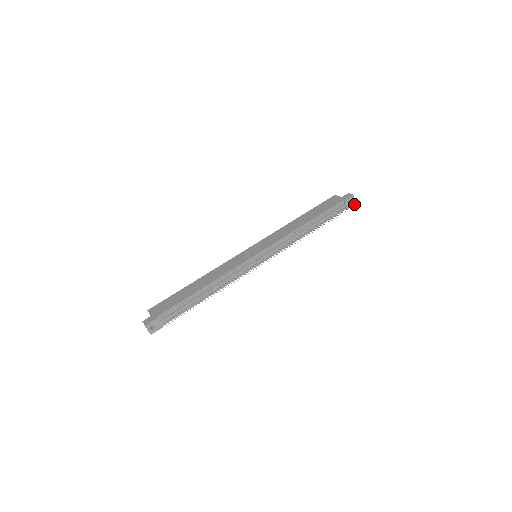
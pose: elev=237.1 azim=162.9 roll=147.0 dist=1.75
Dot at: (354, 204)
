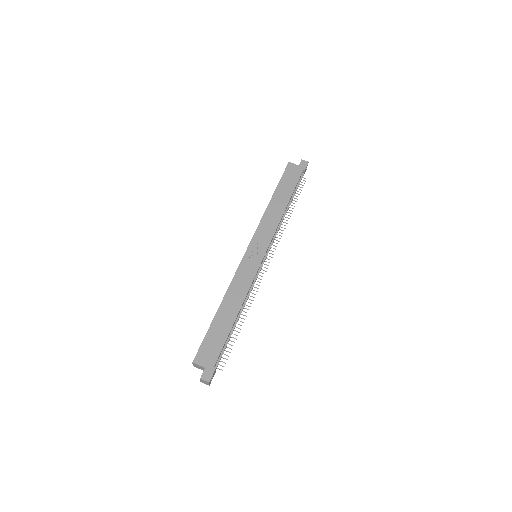
Dot at: (306, 169)
